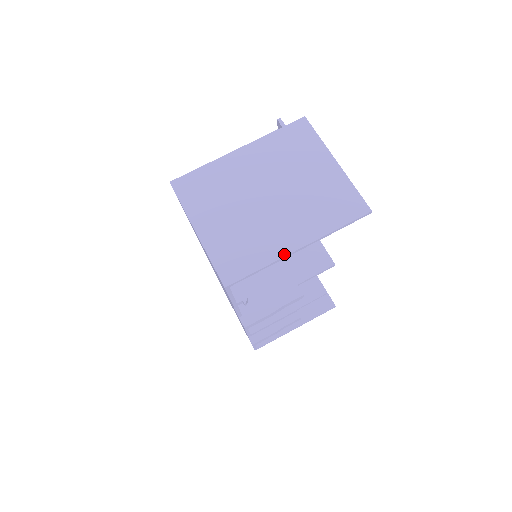
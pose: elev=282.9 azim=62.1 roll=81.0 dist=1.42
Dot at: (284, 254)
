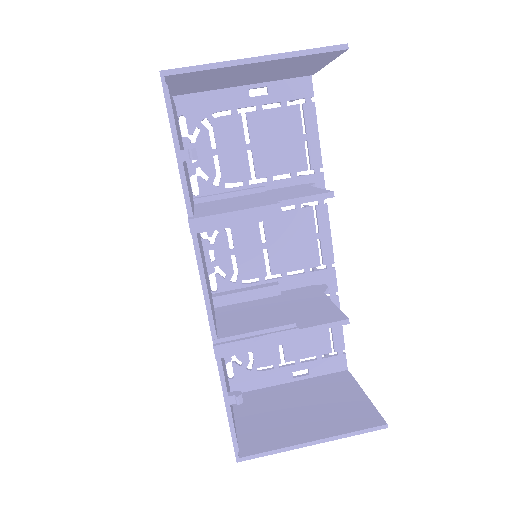
Dot at: (237, 60)
